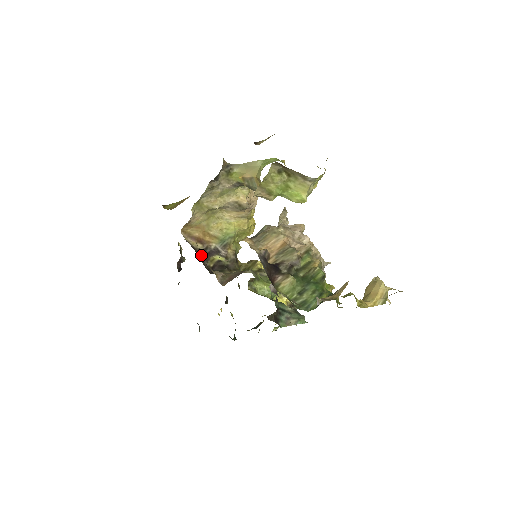
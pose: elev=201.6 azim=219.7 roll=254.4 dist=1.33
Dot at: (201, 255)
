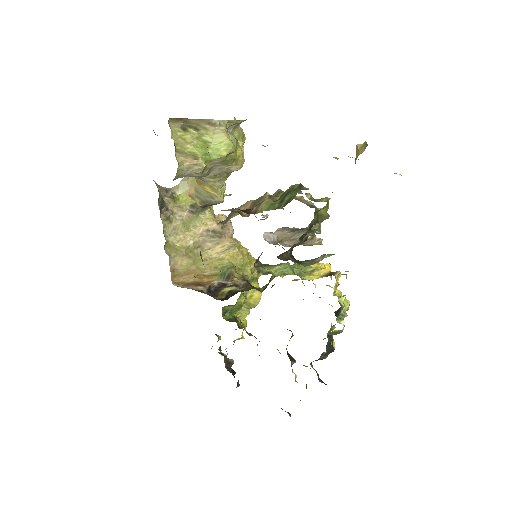
Dot at: occluded
